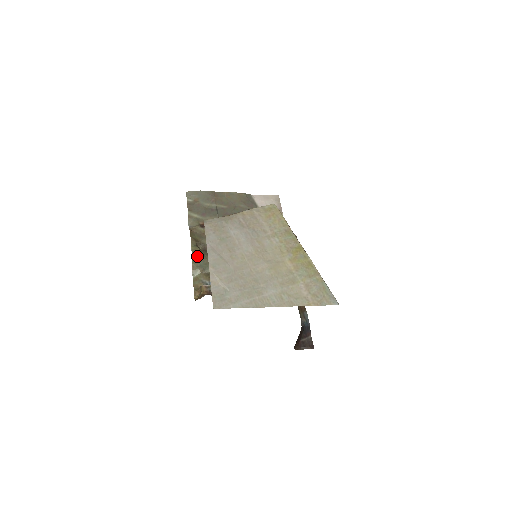
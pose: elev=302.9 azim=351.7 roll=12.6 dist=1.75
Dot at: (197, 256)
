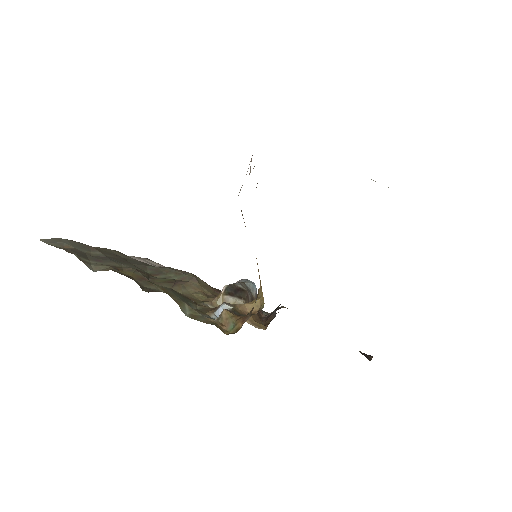
Dot at: (164, 288)
